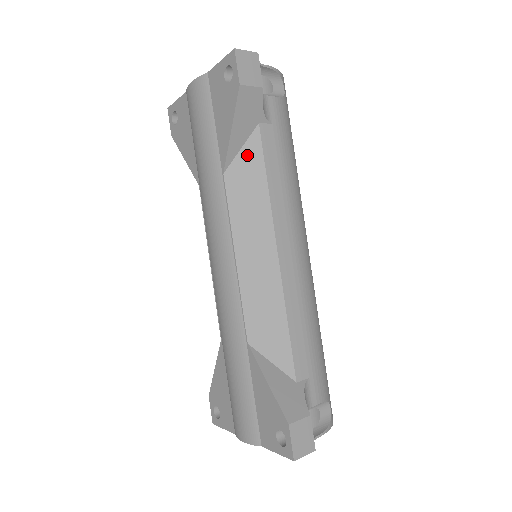
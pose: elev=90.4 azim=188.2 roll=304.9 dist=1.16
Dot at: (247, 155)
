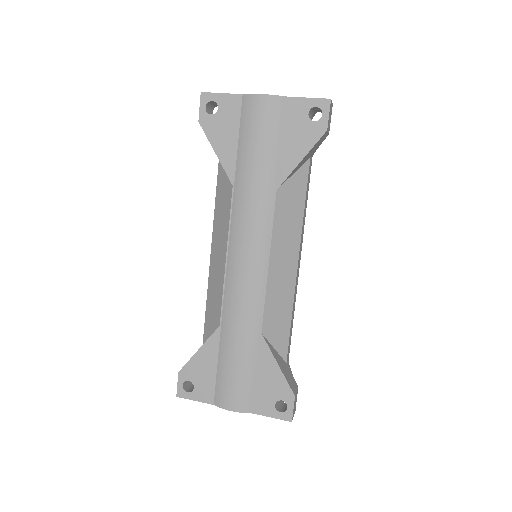
Dot at: (297, 180)
